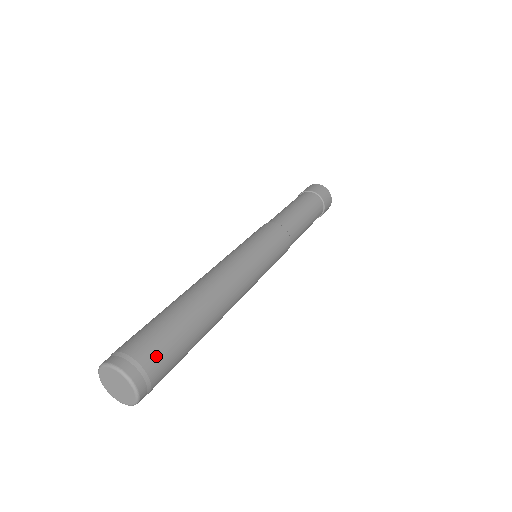
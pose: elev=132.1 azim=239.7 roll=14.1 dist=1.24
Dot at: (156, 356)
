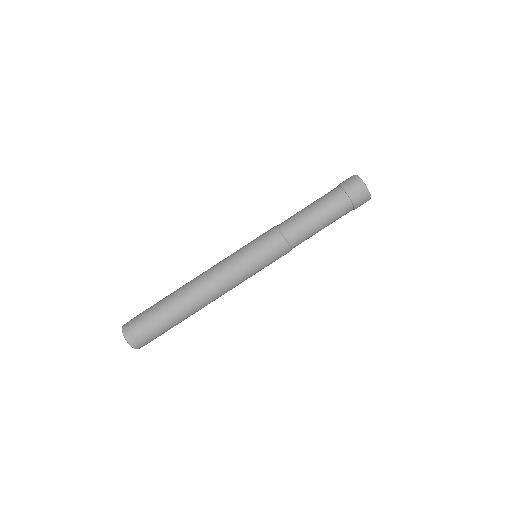
Dot at: (147, 335)
